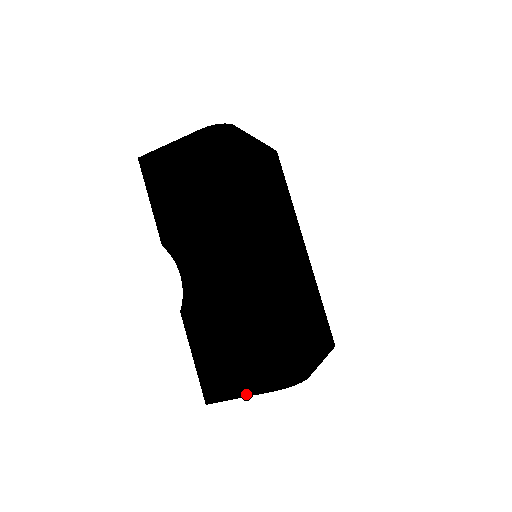
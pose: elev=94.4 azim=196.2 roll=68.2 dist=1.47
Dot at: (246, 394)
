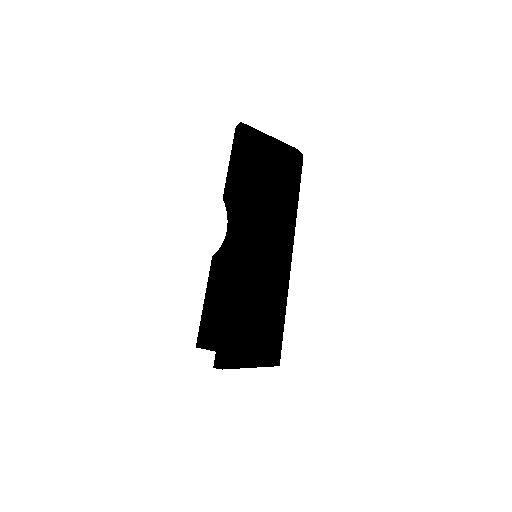
Dot at: (243, 353)
